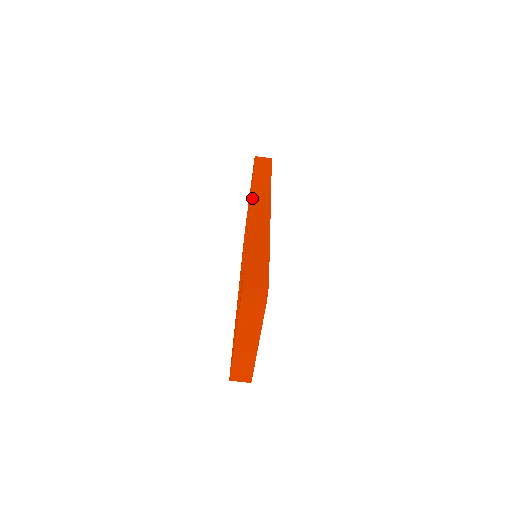
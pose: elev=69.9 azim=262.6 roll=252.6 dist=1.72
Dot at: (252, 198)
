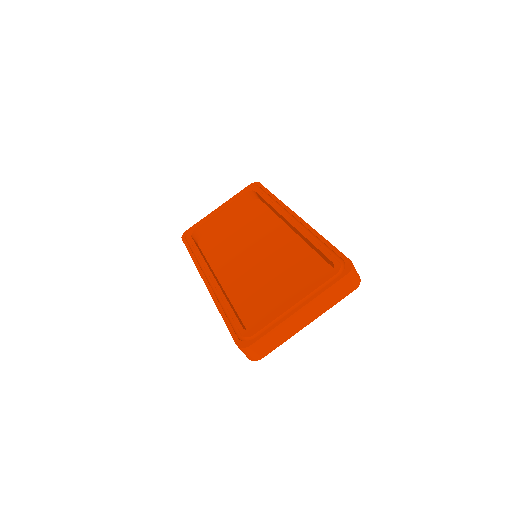
Dot at: occluded
